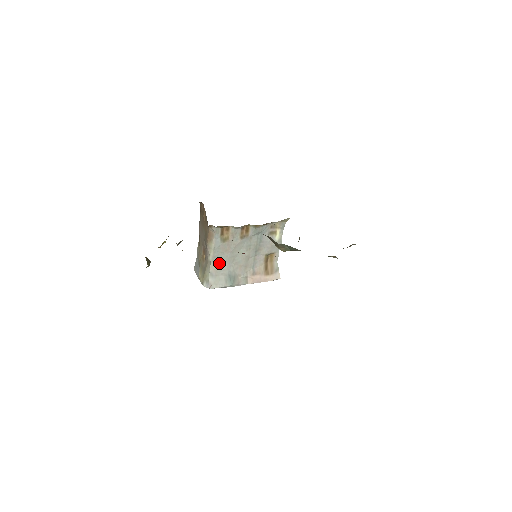
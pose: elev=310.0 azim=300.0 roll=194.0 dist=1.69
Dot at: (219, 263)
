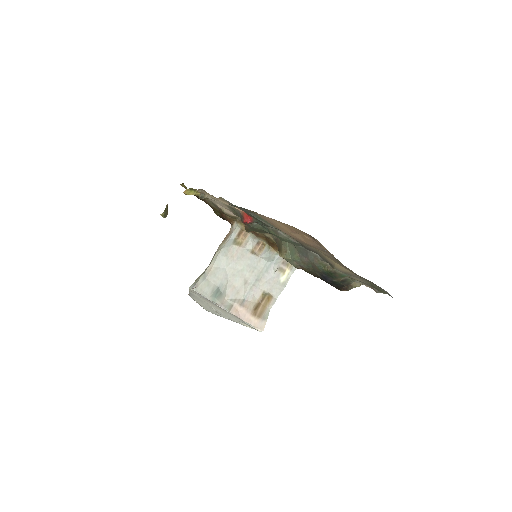
Dot at: (218, 267)
